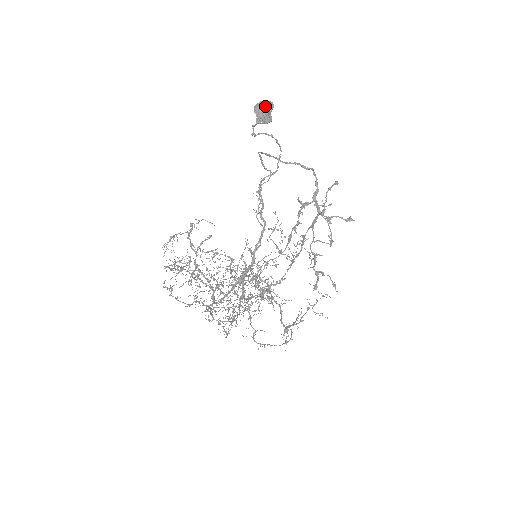
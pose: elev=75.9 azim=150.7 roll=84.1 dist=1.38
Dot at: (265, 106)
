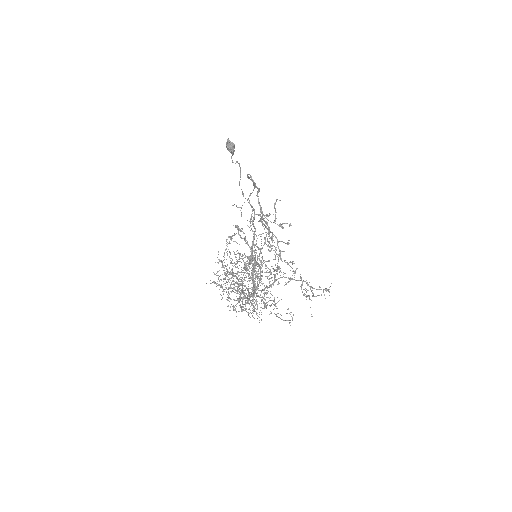
Dot at: occluded
